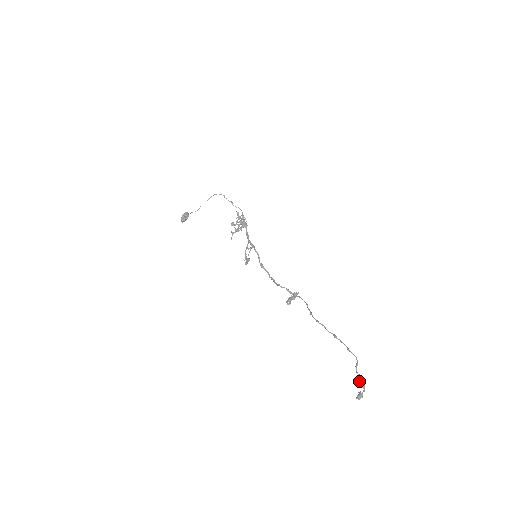
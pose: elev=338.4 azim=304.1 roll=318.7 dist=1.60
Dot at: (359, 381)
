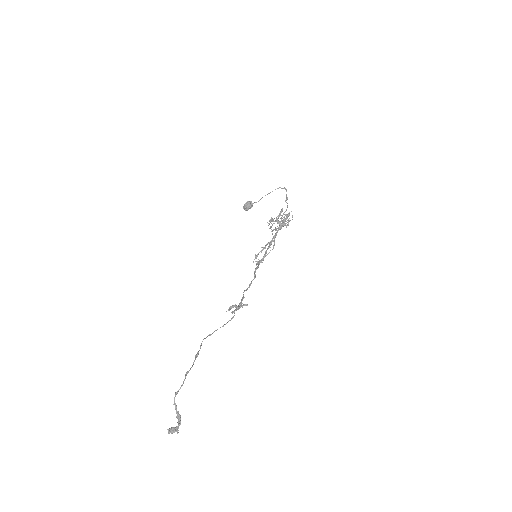
Dot at: (178, 414)
